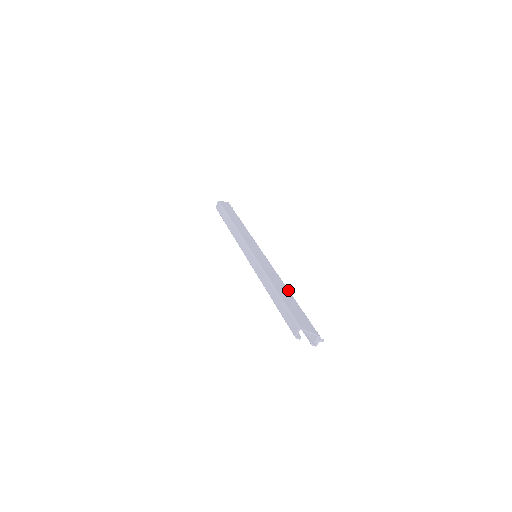
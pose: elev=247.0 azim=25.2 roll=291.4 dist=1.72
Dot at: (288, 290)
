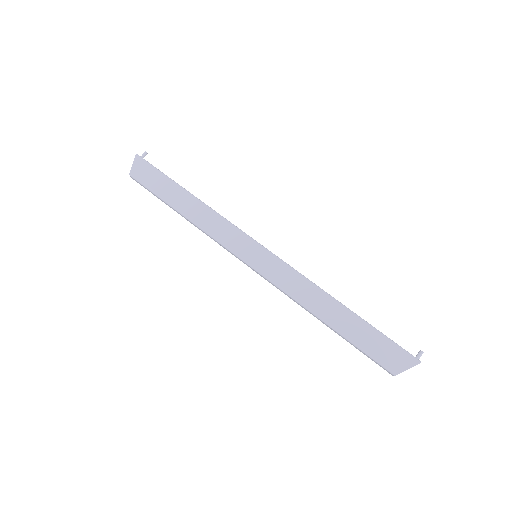
Dot at: (336, 302)
